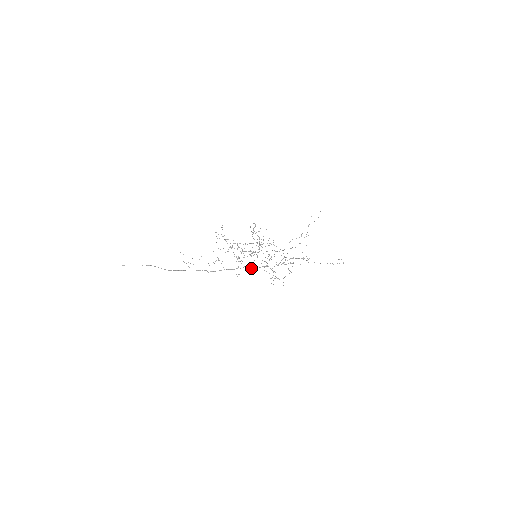
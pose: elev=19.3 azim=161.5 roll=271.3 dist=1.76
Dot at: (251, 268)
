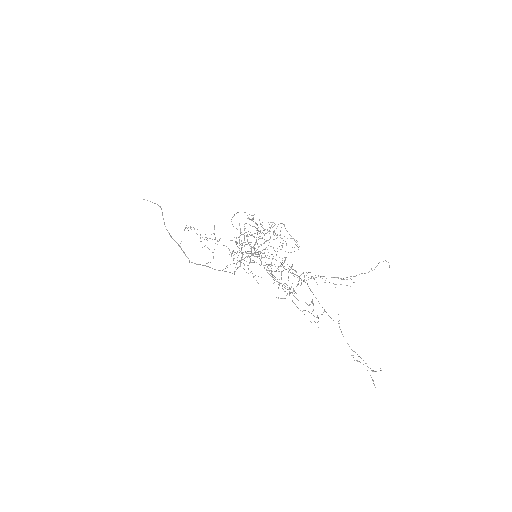
Dot at: occluded
